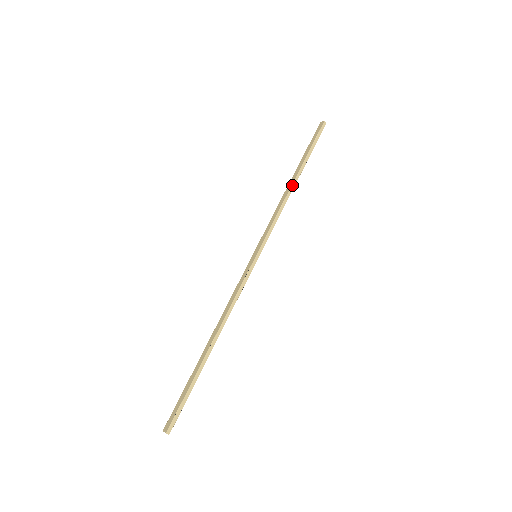
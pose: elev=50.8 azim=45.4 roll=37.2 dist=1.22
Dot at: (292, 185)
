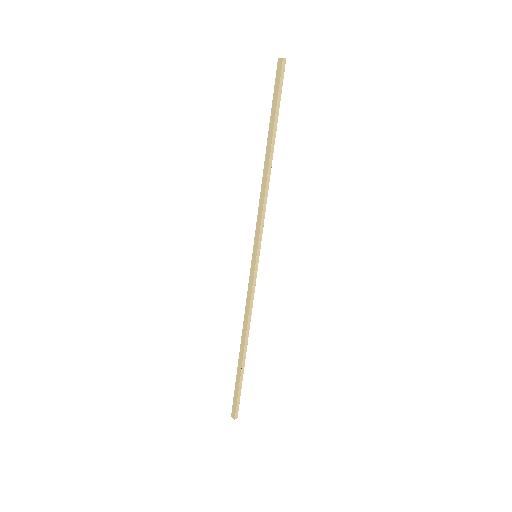
Dot at: (269, 165)
